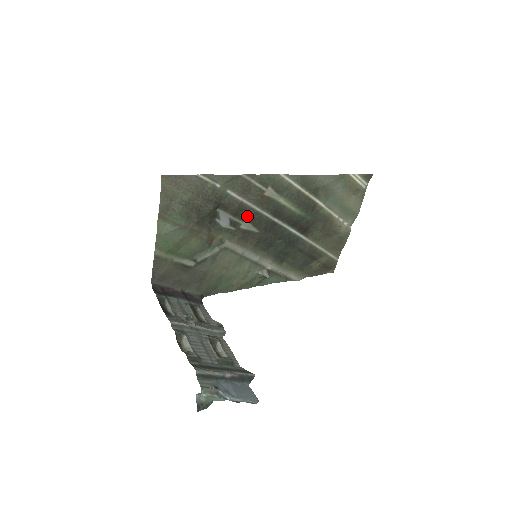
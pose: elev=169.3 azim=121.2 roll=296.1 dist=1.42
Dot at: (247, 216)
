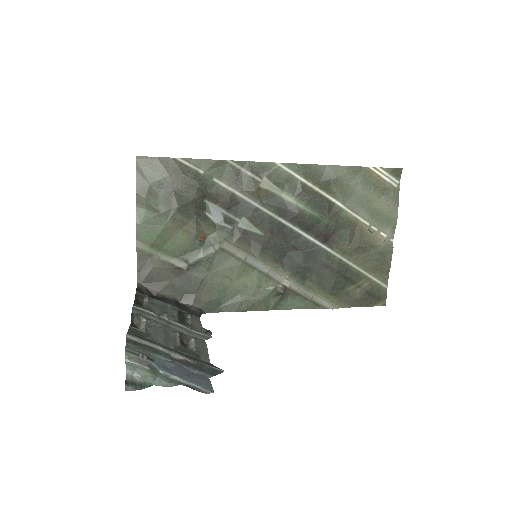
Dot at: (244, 212)
